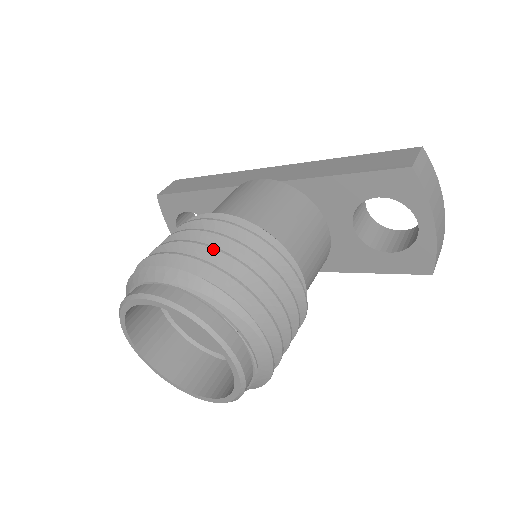
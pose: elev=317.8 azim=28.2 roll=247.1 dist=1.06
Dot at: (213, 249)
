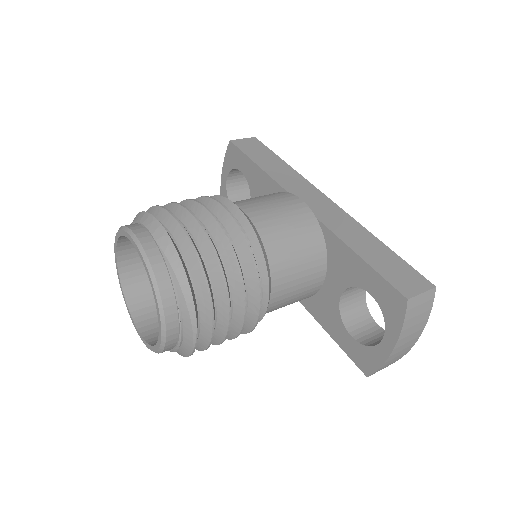
Dot at: (210, 244)
